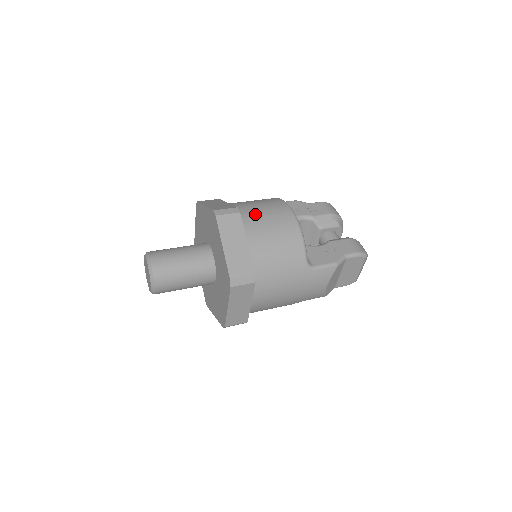
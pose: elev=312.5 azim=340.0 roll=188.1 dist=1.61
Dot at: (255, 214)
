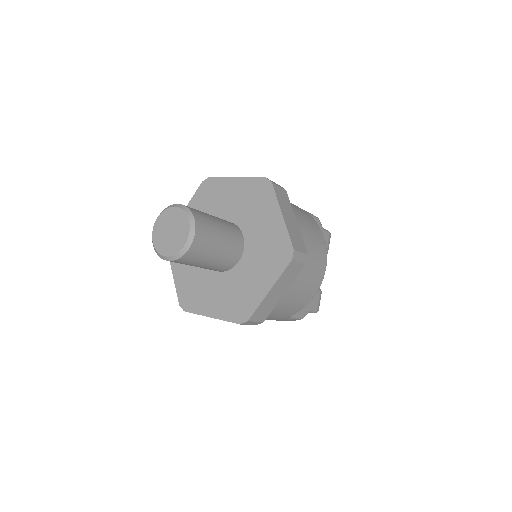
Dot at: (308, 260)
